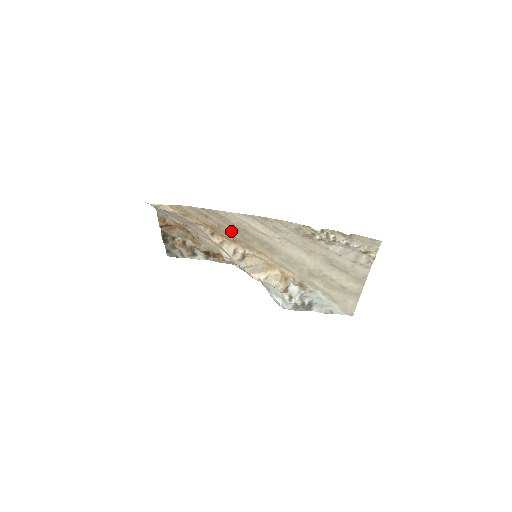
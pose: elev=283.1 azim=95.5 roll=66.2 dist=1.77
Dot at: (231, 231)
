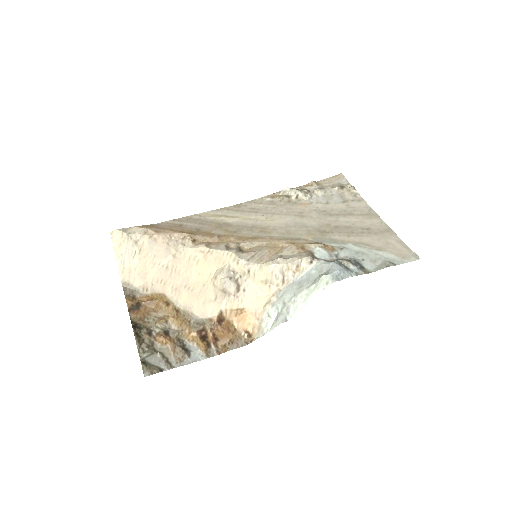
Dot at: (212, 230)
